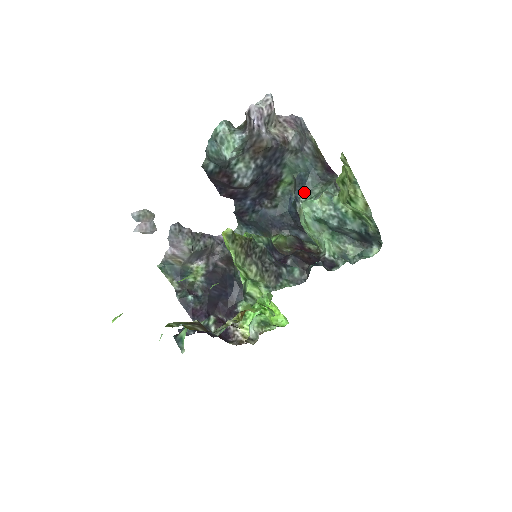
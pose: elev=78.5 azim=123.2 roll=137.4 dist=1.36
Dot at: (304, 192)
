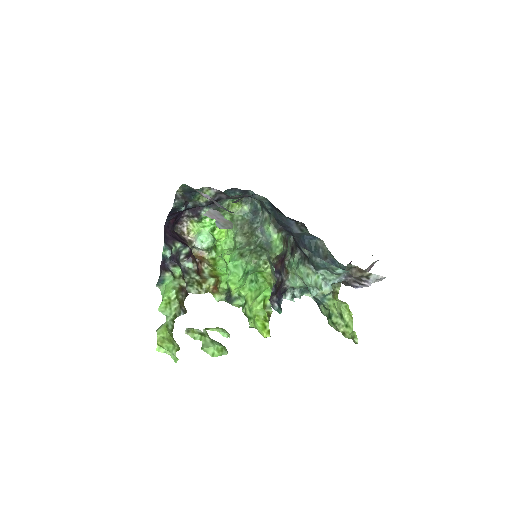
Dot at: occluded
